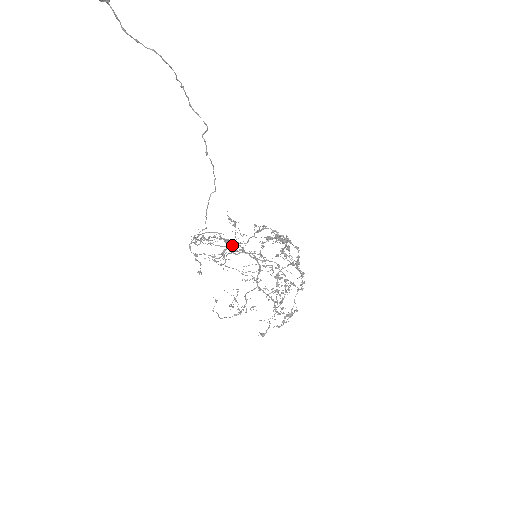
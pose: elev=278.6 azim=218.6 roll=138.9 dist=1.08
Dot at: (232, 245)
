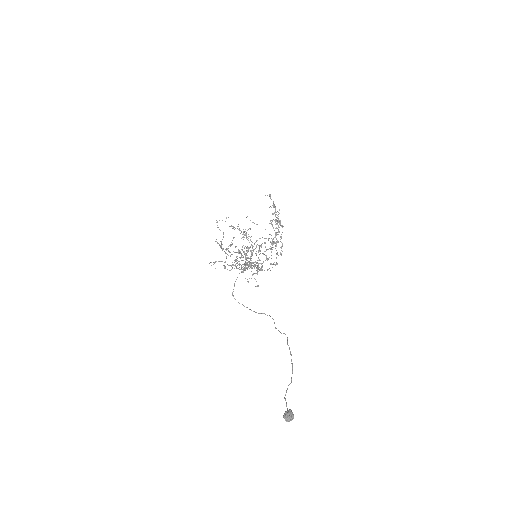
Dot at: (248, 248)
